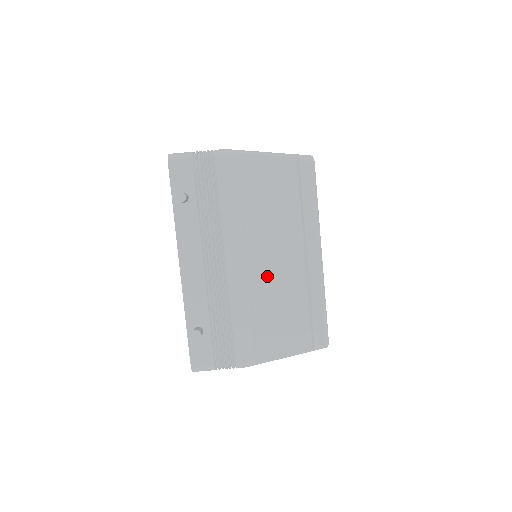
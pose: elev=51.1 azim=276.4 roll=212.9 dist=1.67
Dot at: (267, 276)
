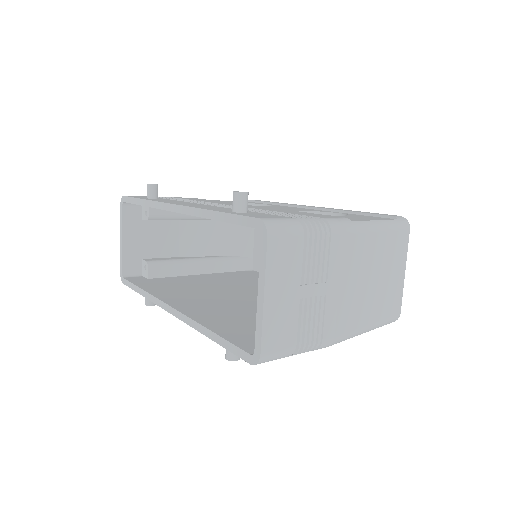
Dot at: occluded
